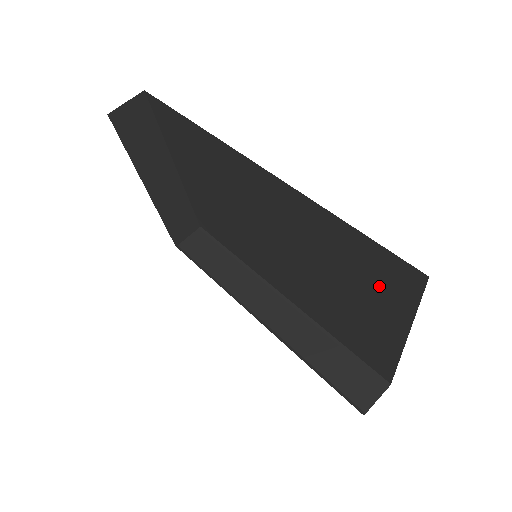
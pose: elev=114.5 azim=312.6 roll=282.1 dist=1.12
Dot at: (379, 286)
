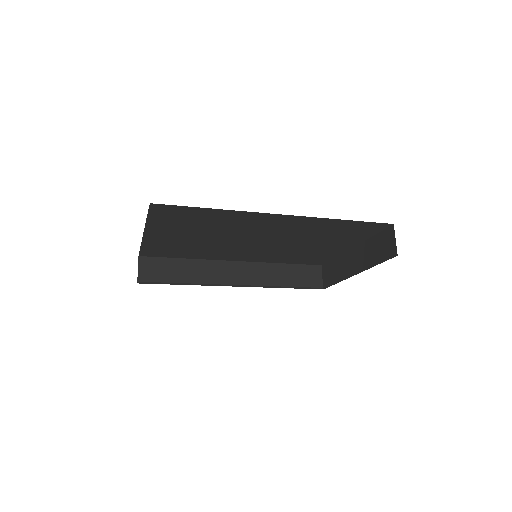
Dot at: (353, 234)
